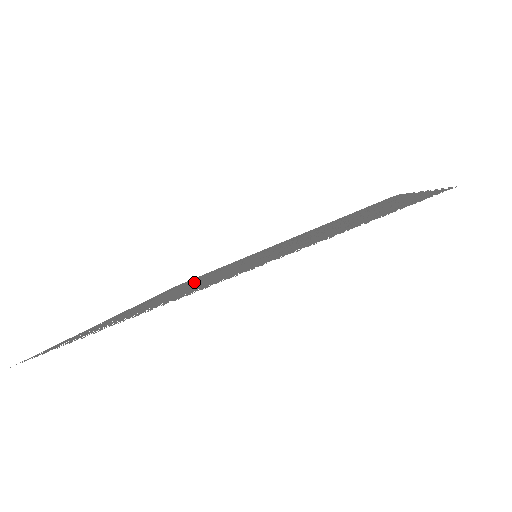
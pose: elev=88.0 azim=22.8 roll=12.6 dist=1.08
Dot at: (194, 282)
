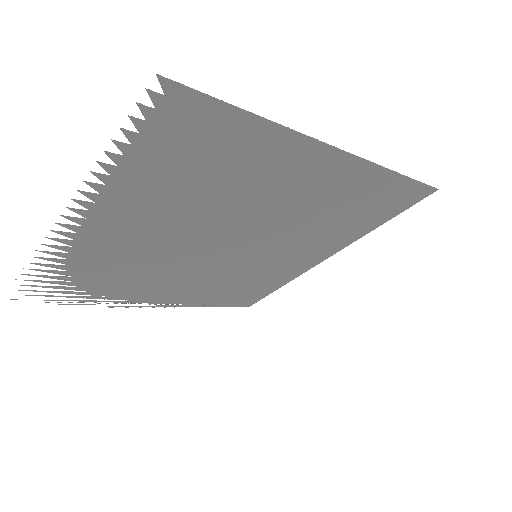
Dot at: (198, 281)
